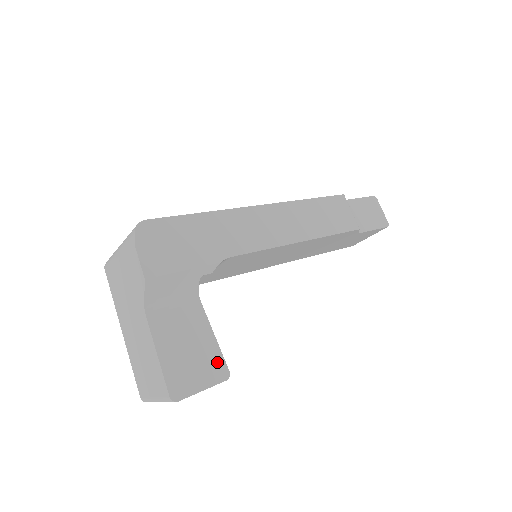
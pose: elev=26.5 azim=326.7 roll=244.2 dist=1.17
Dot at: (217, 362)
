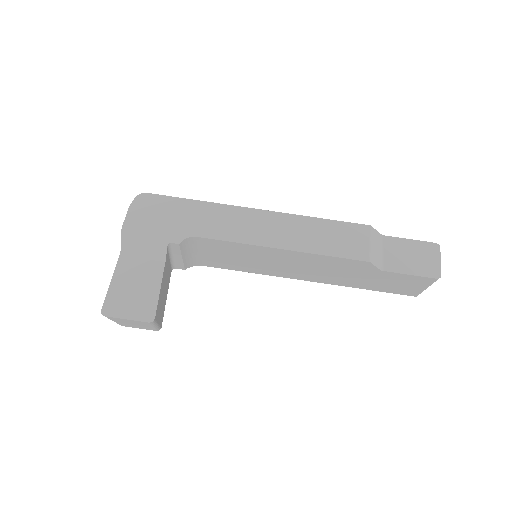
Dot at: (150, 307)
